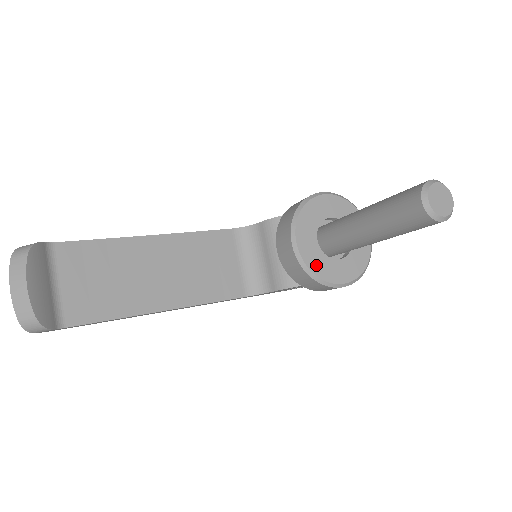
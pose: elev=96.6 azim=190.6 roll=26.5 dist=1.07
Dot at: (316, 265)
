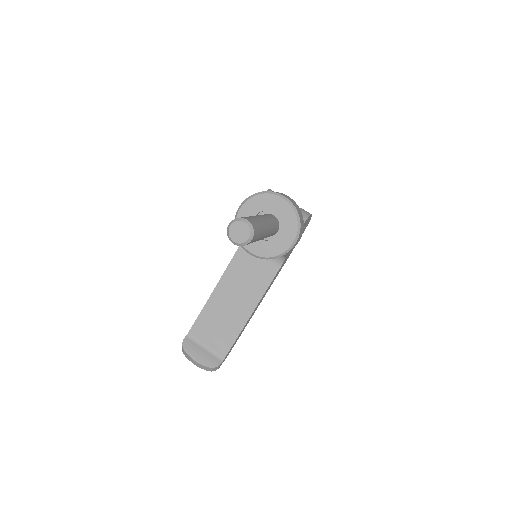
Dot at: (270, 251)
